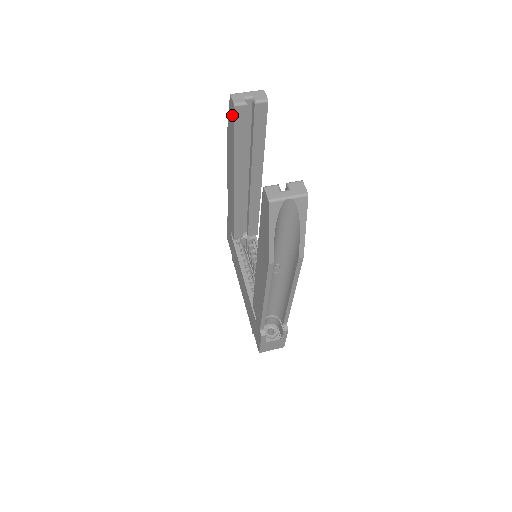
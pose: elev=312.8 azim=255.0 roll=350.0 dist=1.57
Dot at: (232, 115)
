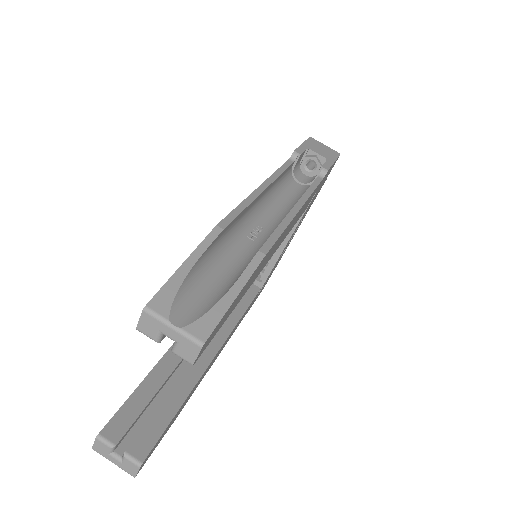
Dot at: occluded
